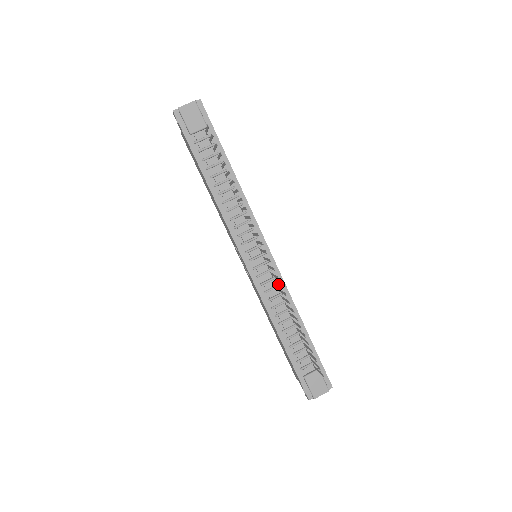
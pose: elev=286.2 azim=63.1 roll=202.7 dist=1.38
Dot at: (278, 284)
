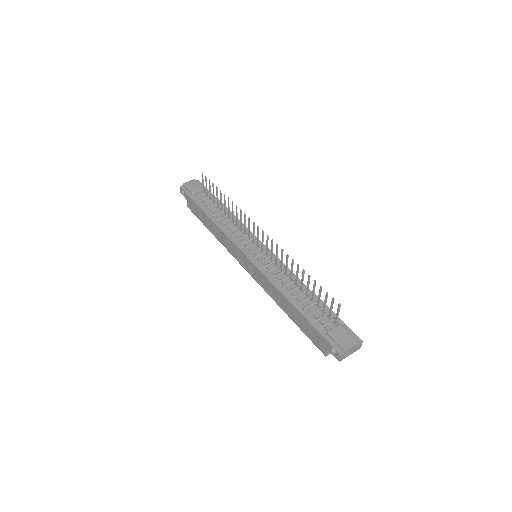
Dot at: (276, 255)
